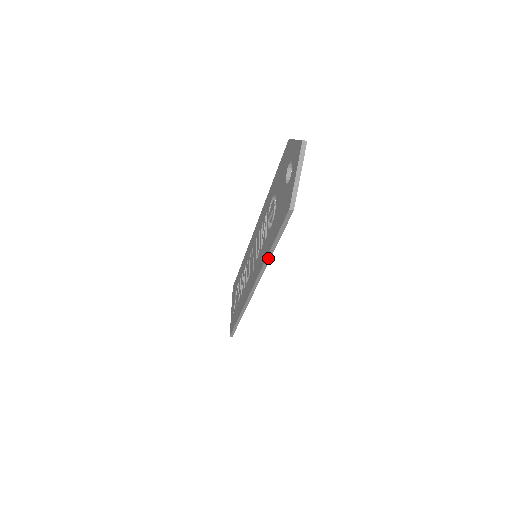
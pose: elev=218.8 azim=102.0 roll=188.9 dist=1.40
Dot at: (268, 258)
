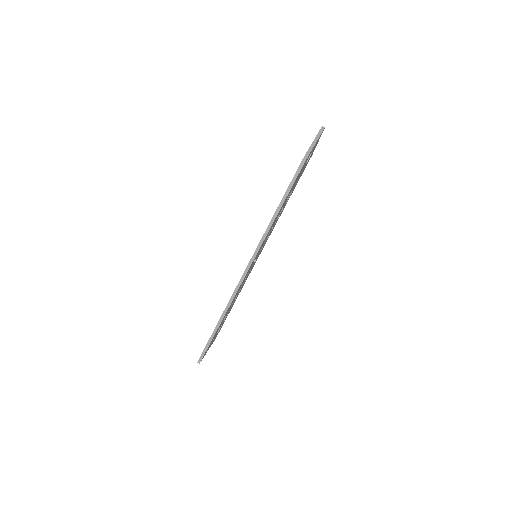
Dot at: (272, 220)
